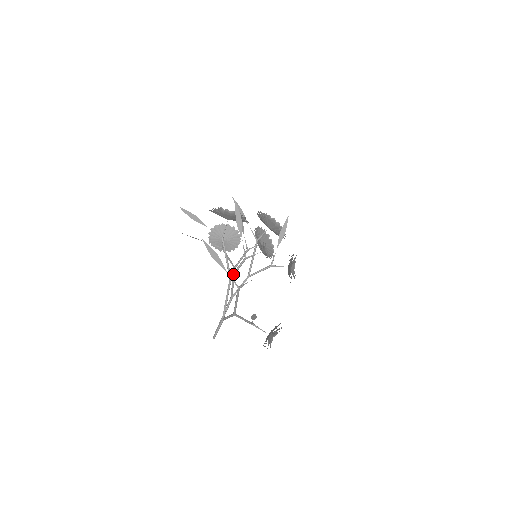
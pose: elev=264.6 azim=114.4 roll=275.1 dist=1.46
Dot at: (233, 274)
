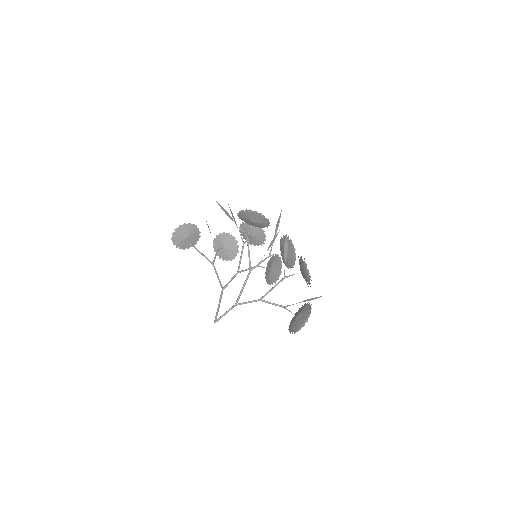
Dot at: (255, 267)
